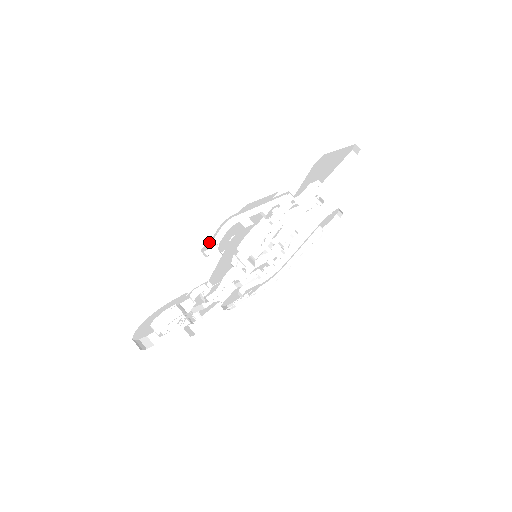
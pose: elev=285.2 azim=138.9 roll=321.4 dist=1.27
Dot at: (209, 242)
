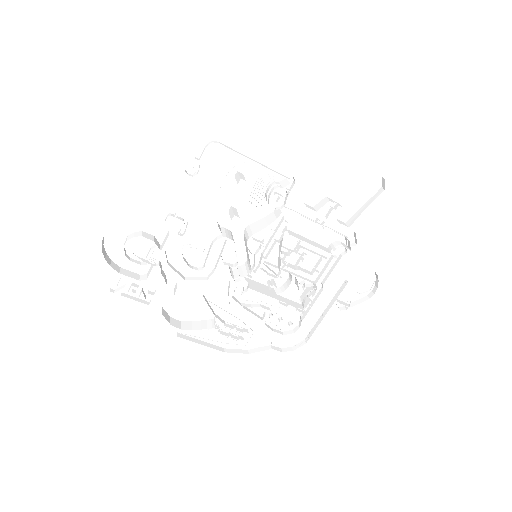
Dot at: (194, 161)
